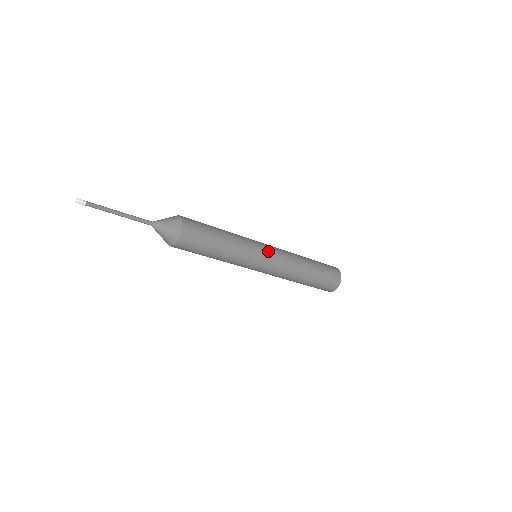
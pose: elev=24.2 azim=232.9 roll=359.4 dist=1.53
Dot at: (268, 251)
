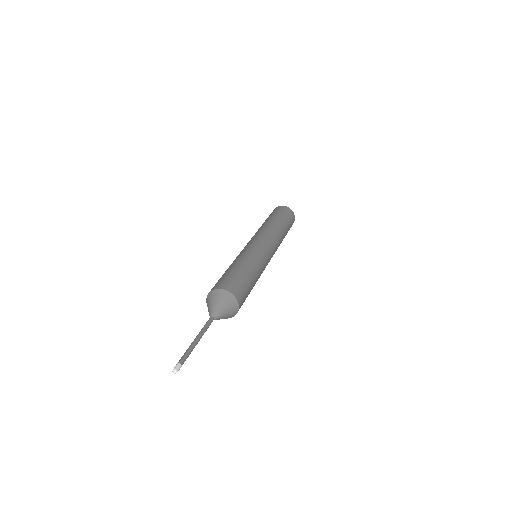
Dot at: (271, 254)
